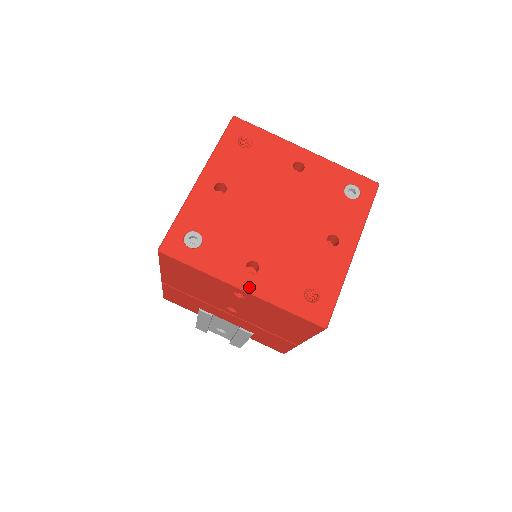
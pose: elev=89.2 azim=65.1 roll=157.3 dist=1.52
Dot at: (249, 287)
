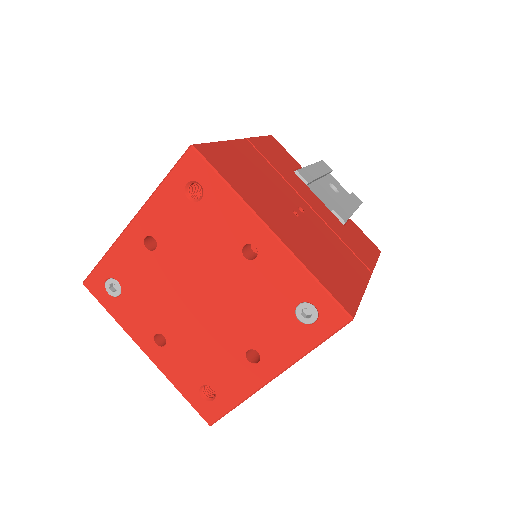
Dot at: (151, 356)
